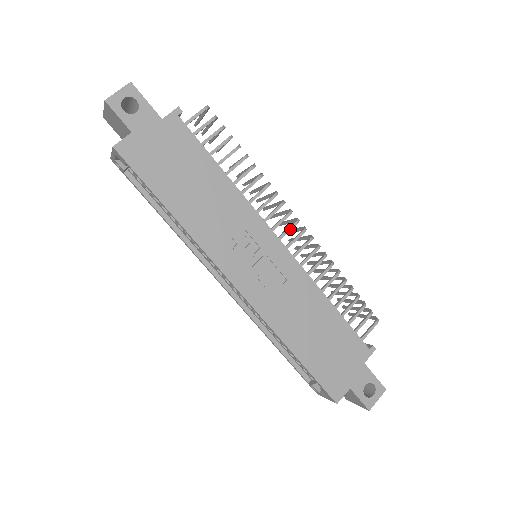
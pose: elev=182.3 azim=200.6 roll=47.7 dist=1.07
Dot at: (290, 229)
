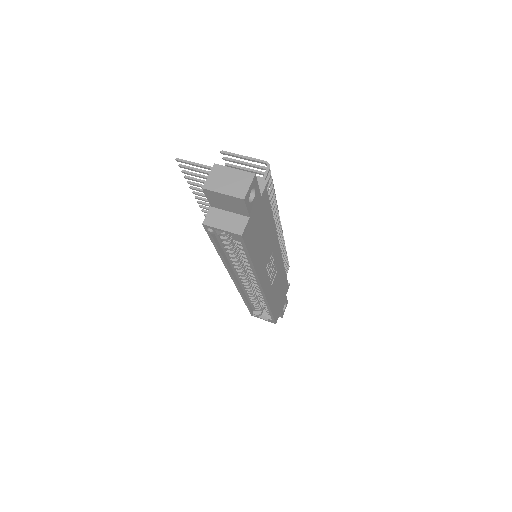
Dot at: (279, 234)
